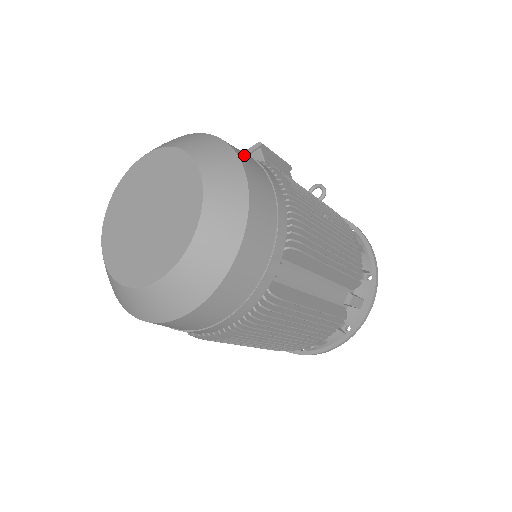
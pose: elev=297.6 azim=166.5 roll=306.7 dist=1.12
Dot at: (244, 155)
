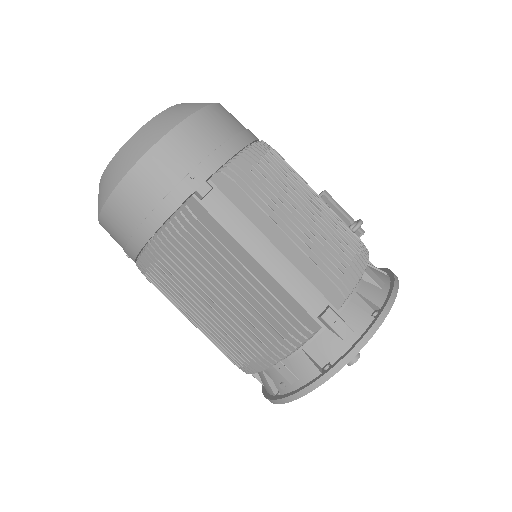
Dot at: (231, 114)
